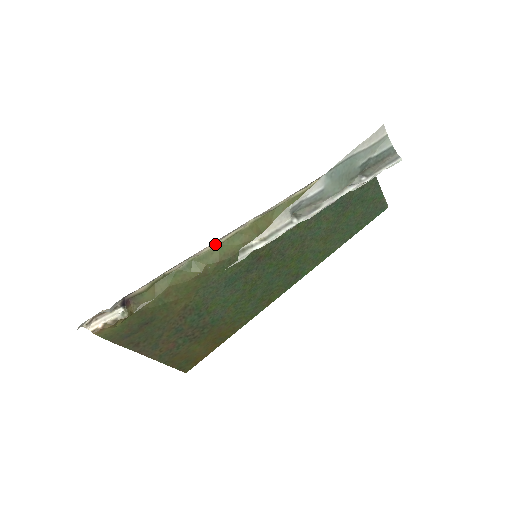
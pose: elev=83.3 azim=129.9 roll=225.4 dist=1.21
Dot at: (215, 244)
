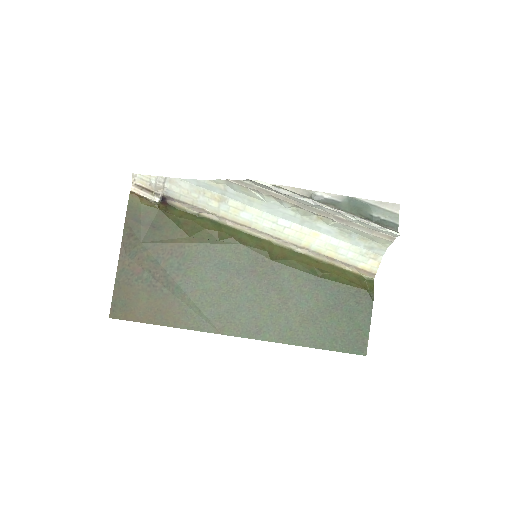
Dot at: (242, 228)
